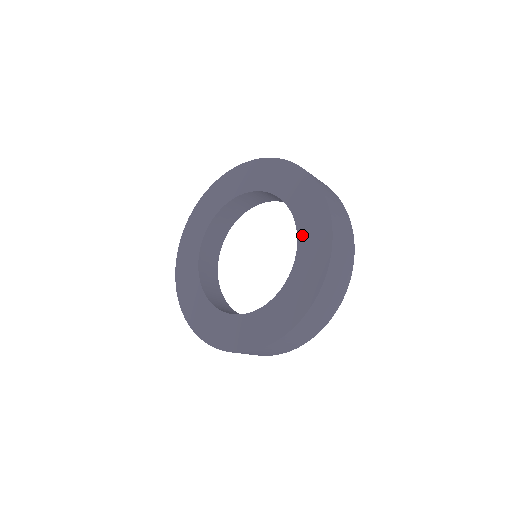
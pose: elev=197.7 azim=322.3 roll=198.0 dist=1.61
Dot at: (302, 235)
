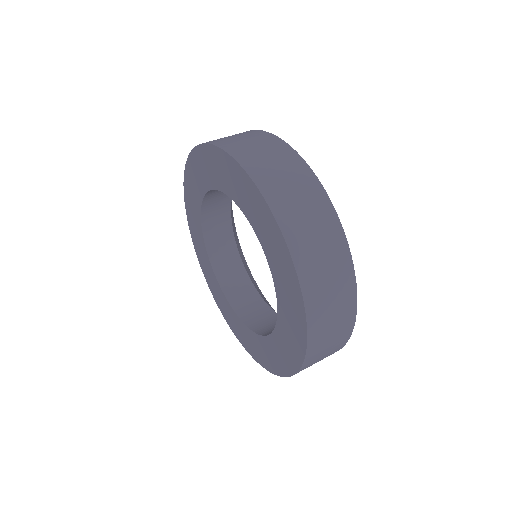
Dot at: (265, 342)
